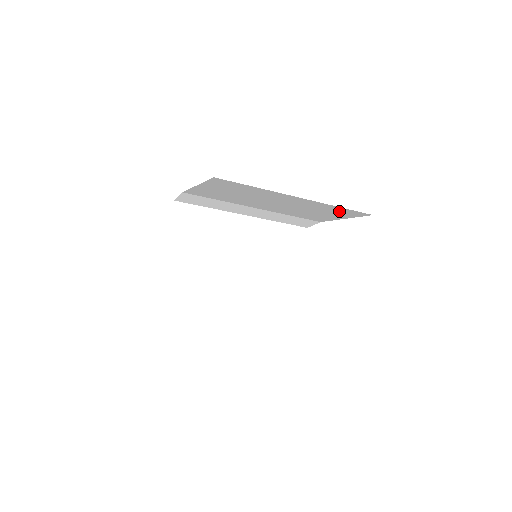
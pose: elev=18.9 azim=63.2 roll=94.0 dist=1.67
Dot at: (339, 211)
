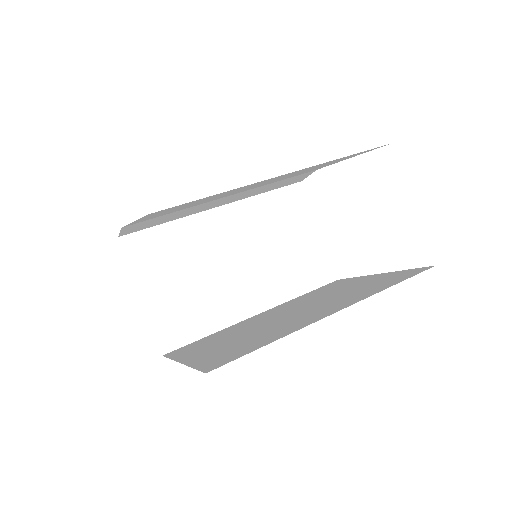
Dot at: (343, 158)
